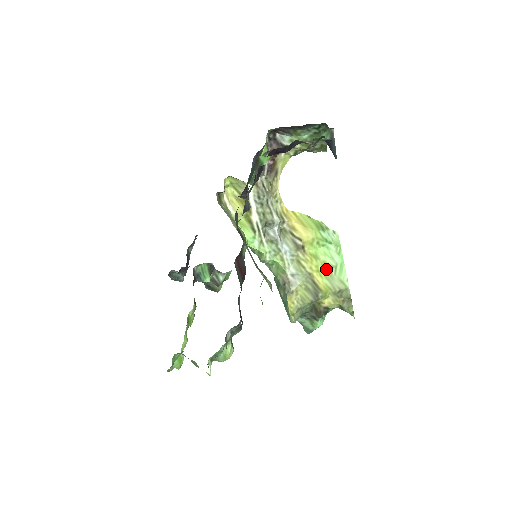
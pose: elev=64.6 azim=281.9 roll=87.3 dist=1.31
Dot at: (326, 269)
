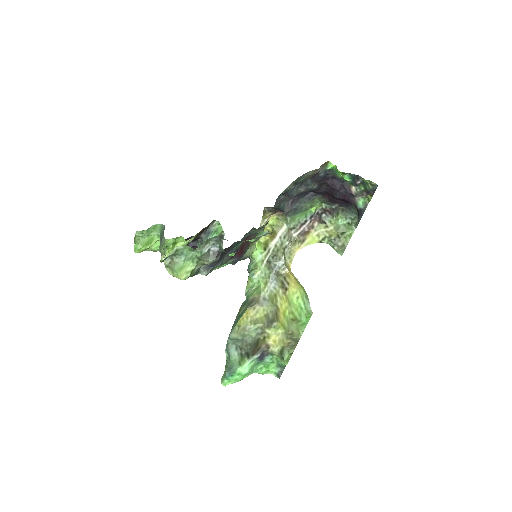
Dot at: (291, 317)
